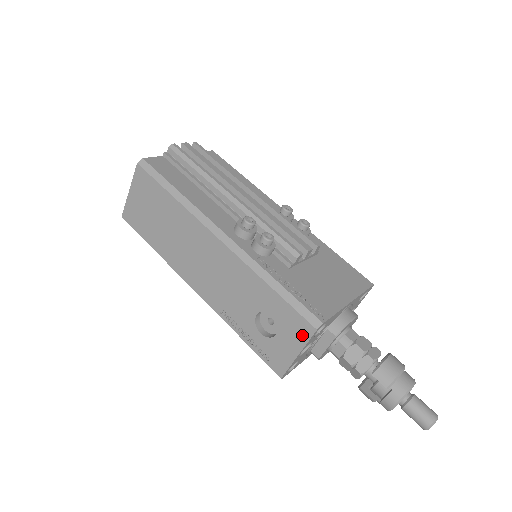
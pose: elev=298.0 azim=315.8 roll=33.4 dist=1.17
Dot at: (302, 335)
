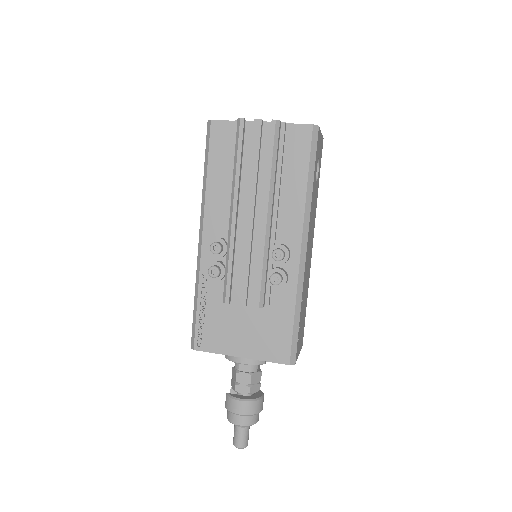
Dot at: occluded
